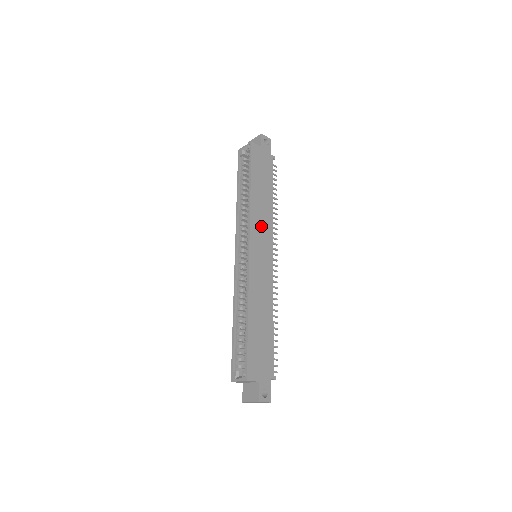
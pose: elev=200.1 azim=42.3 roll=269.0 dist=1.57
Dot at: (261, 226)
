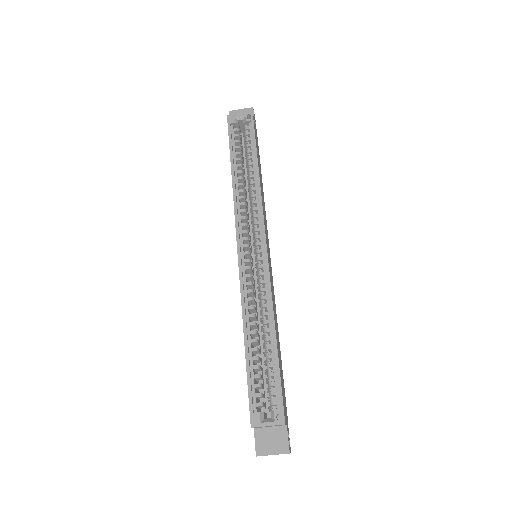
Dot at: (265, 219)
